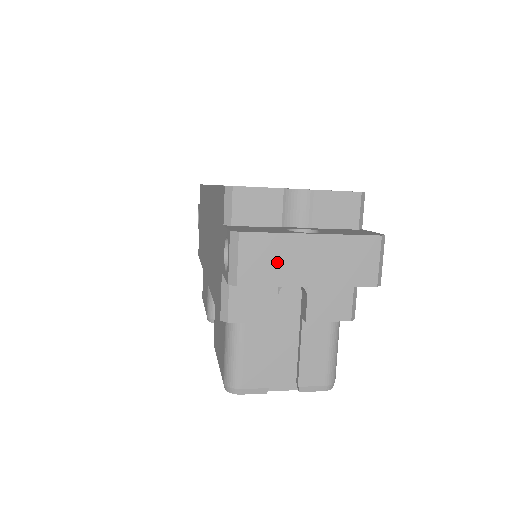
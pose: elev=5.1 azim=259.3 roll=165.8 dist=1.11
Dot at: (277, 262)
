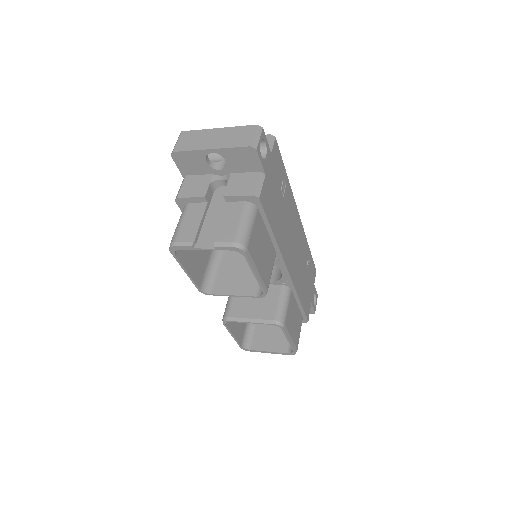
Dot at: (196, 141)
